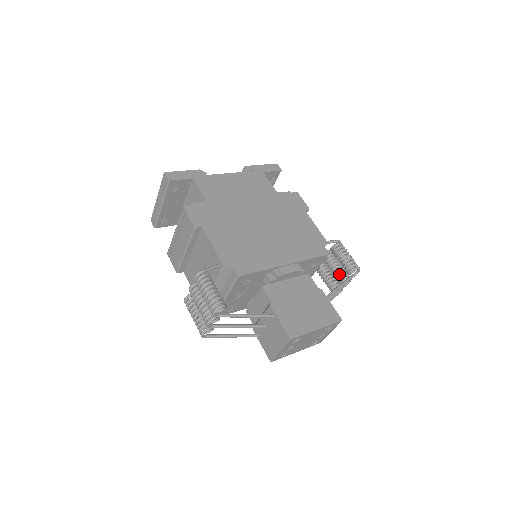
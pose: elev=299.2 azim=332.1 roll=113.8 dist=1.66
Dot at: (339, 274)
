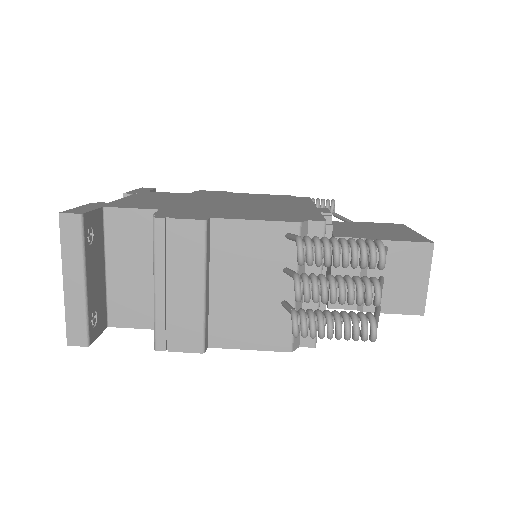
Dot at: occluded
